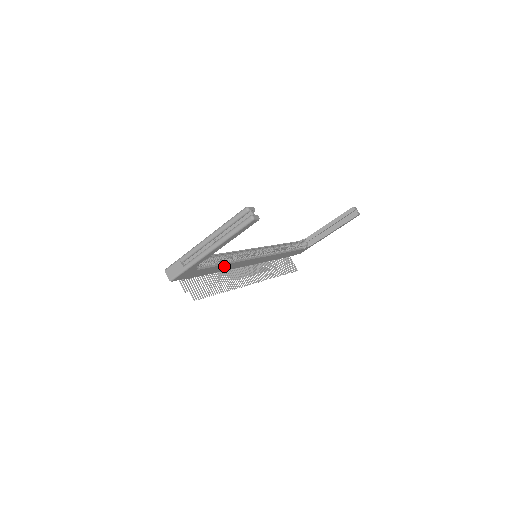
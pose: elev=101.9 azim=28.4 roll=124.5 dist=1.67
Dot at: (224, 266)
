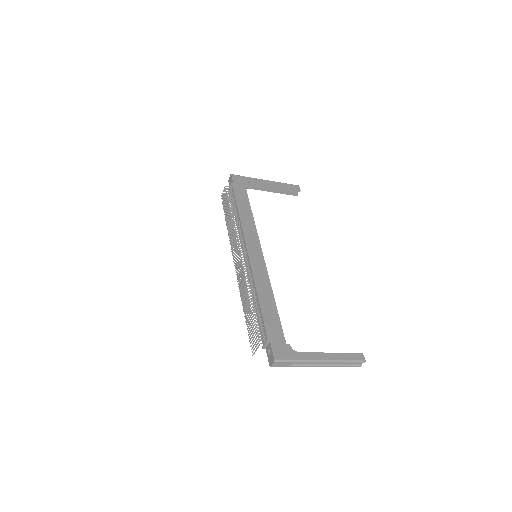
Dot at: occluded
